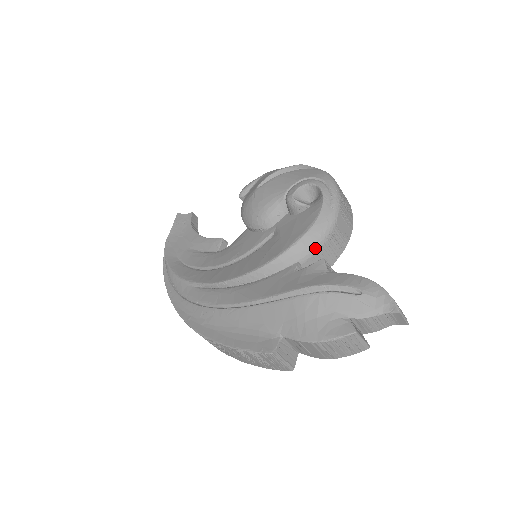
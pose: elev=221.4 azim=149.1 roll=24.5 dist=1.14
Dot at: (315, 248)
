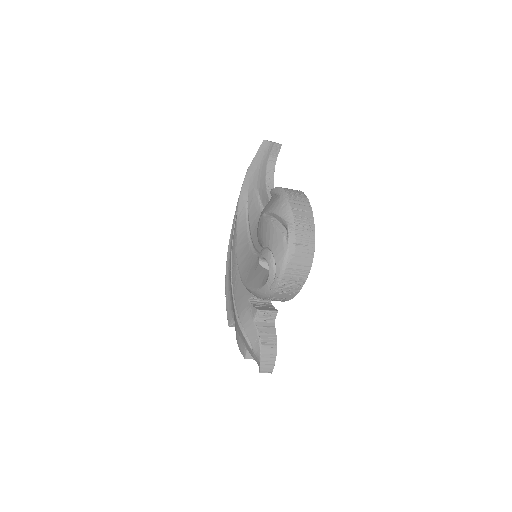
Dot at: (260, 298)
